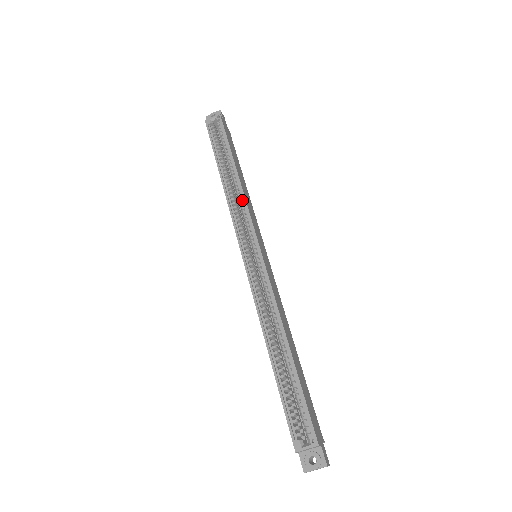
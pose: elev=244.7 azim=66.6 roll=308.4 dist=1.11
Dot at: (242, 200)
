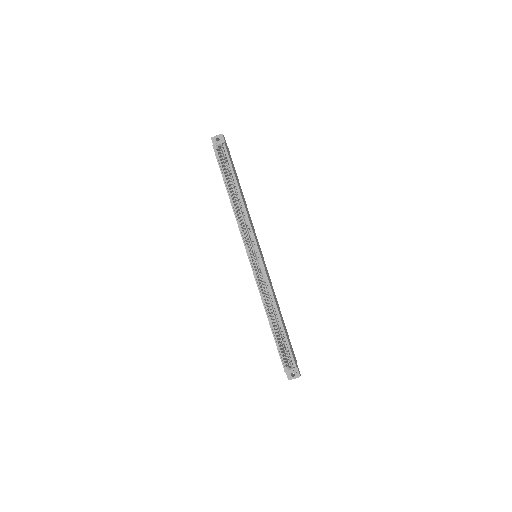
Dot at: (246, 218)
